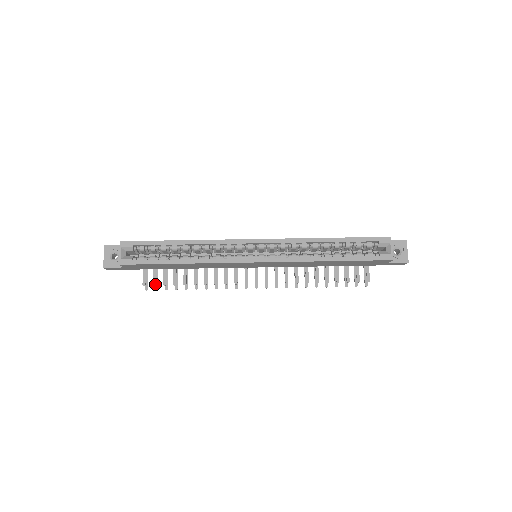
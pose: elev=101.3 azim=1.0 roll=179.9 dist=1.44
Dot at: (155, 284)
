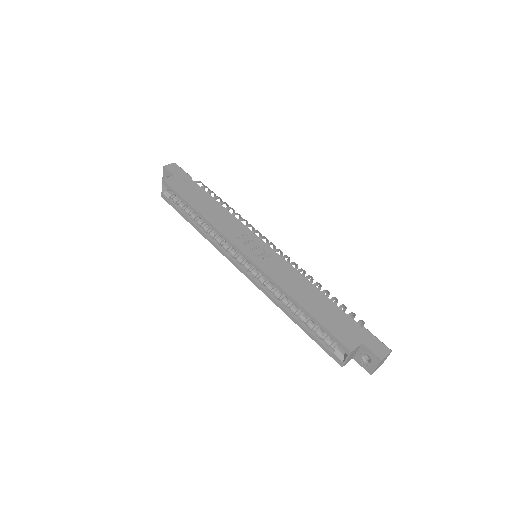
Dot at: occluded
